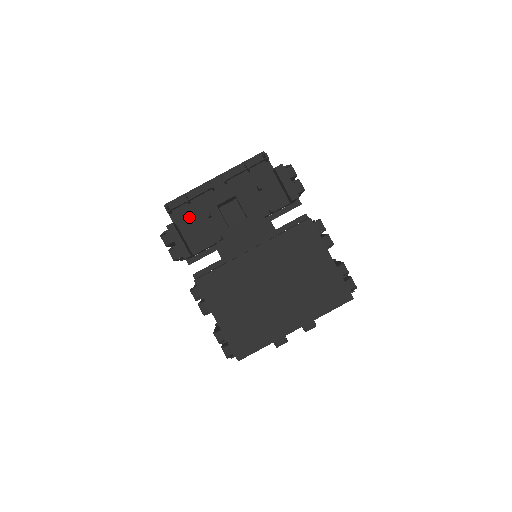
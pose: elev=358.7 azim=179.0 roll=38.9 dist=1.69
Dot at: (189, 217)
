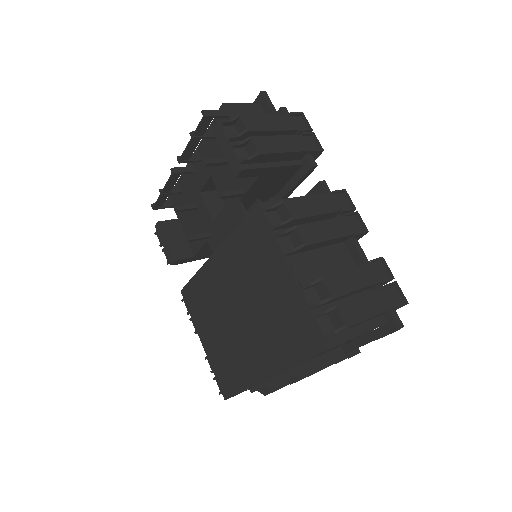
Dot at: occluded
